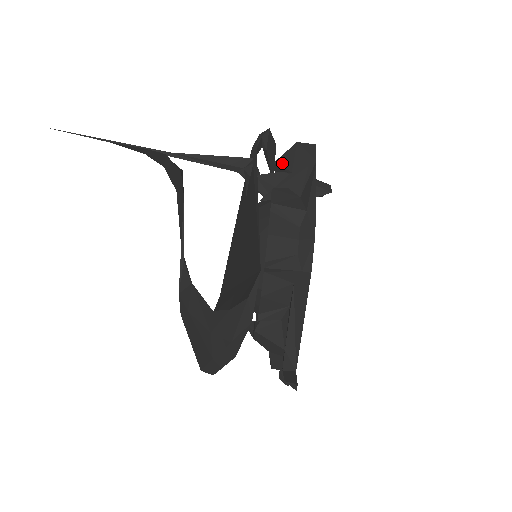
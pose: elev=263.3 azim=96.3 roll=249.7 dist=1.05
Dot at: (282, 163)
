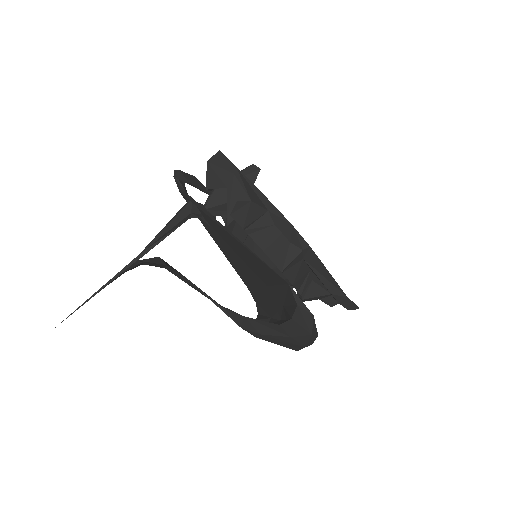
Dot at: (213, 186)
